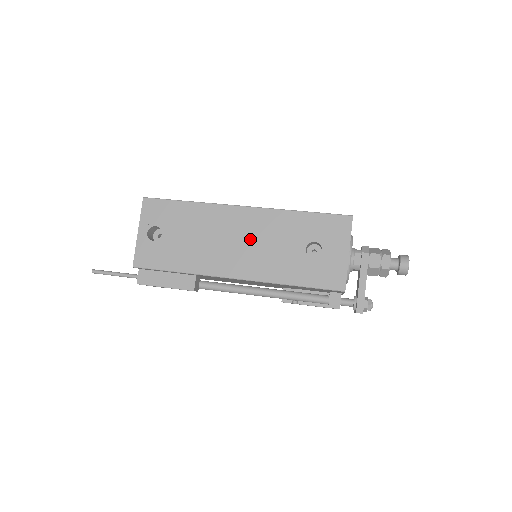
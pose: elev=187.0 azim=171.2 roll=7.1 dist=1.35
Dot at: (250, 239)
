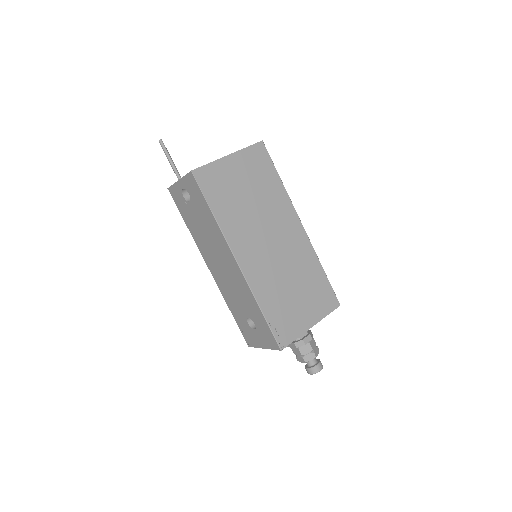
Dot at: (228, 275)
